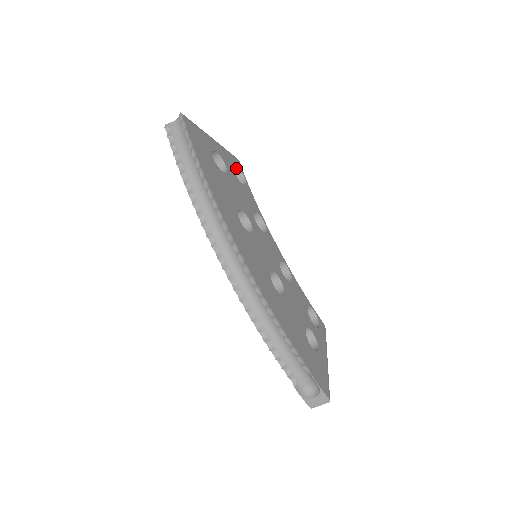
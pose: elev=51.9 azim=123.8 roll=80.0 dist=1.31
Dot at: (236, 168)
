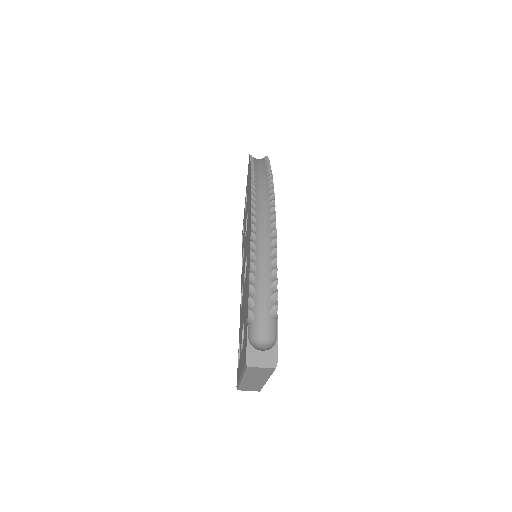
Dot at: occluded
